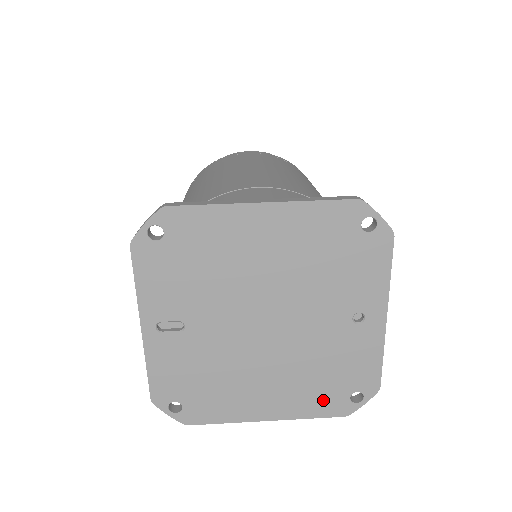
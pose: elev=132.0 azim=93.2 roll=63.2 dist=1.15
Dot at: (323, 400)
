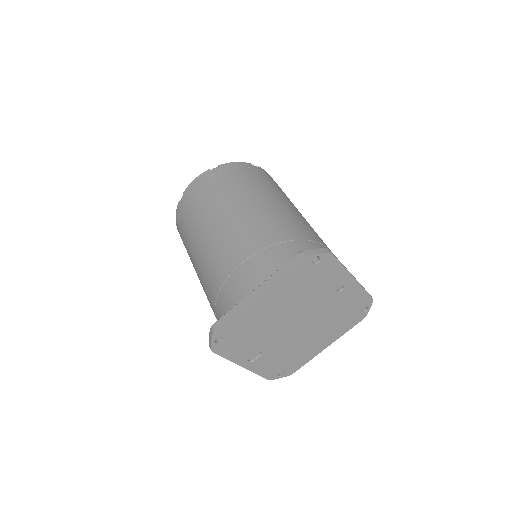
Dot at: (348, 322)
